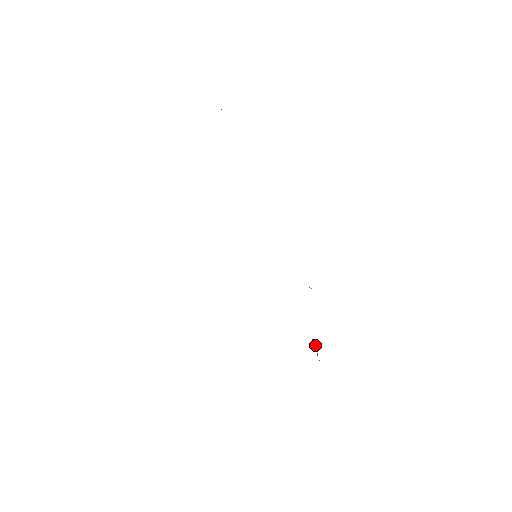
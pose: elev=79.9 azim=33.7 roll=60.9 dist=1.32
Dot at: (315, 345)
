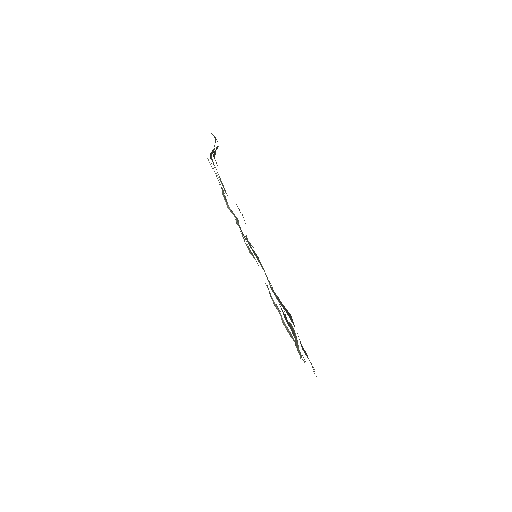
Dot at: (295, 337)
